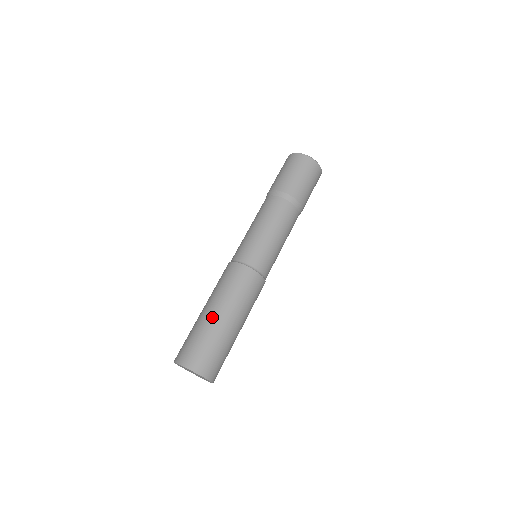
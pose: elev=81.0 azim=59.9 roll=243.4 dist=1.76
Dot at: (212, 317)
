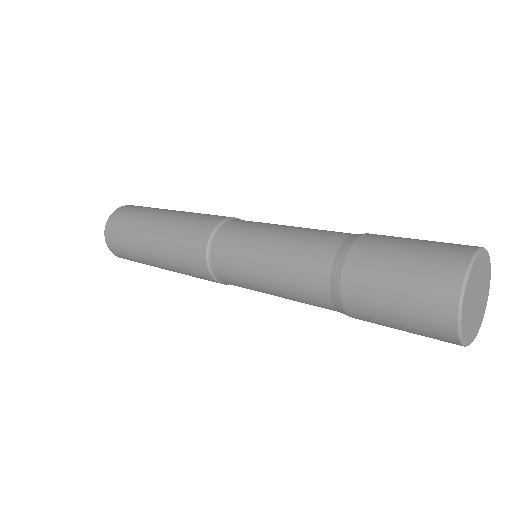
Dot at: (147, 255)
